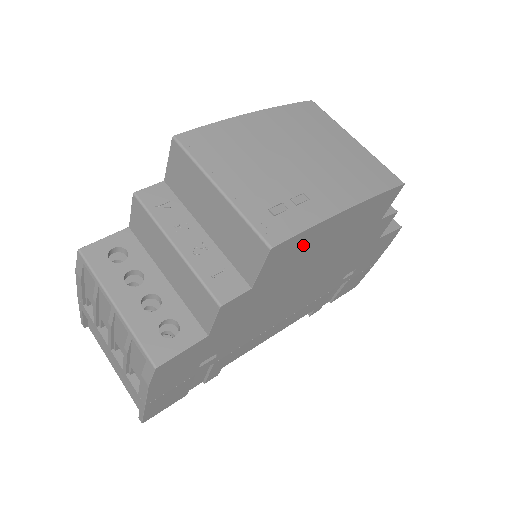
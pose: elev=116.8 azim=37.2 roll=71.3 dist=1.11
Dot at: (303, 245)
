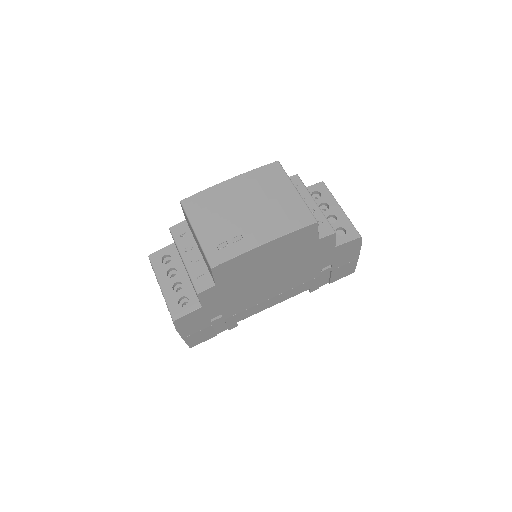
Dot at: (241, 263)
